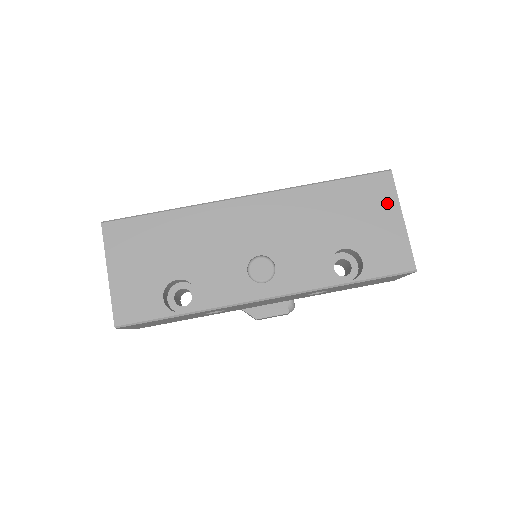
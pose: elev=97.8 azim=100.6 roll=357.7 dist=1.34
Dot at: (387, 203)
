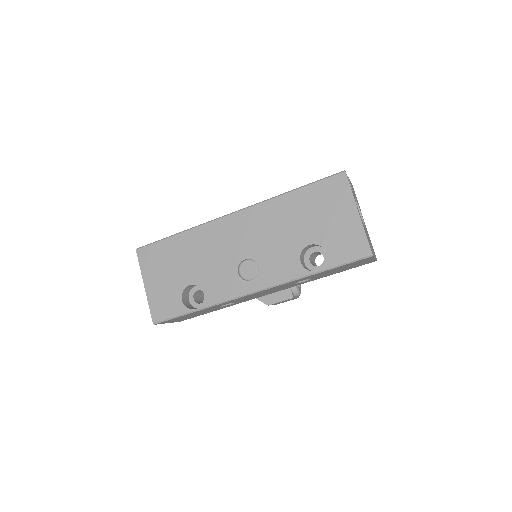
Dot at: (343, 200)
